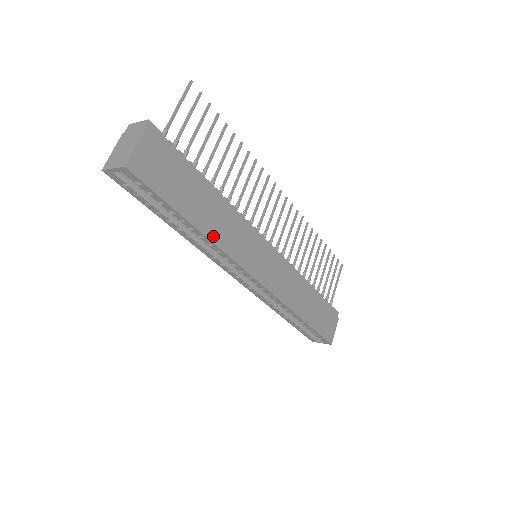
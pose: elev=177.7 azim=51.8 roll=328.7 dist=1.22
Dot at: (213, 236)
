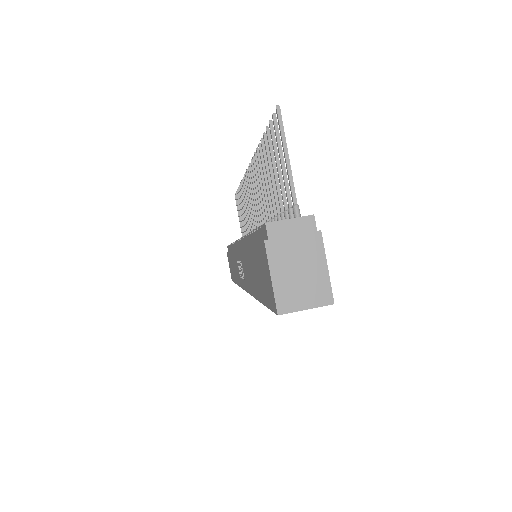
Dot at: occluded
